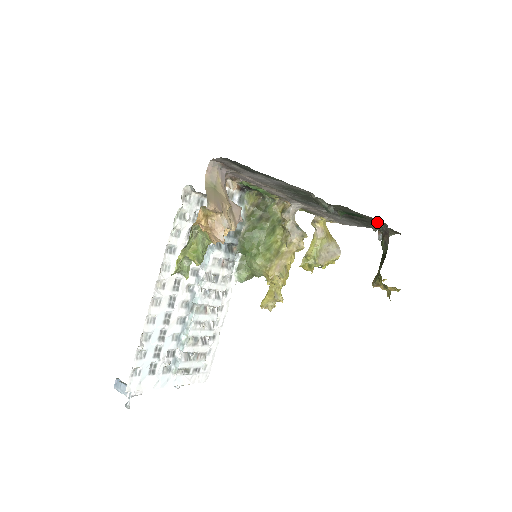
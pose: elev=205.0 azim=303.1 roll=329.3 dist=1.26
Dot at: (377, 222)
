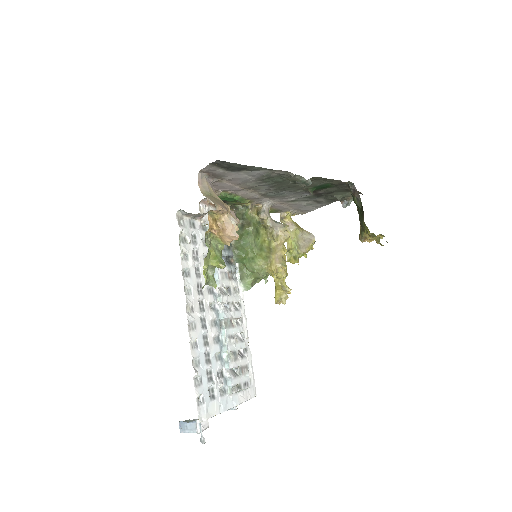
Dot at: (343, 186)
